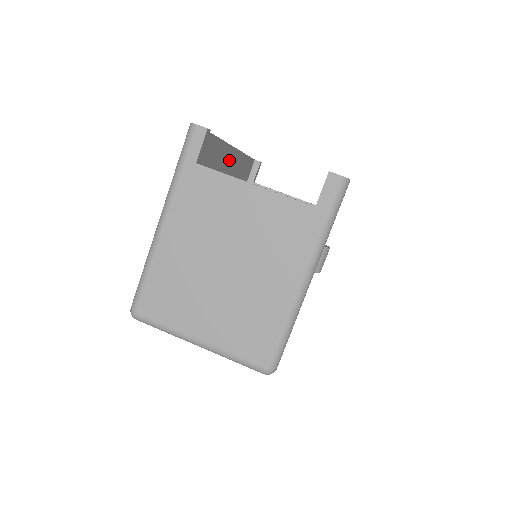
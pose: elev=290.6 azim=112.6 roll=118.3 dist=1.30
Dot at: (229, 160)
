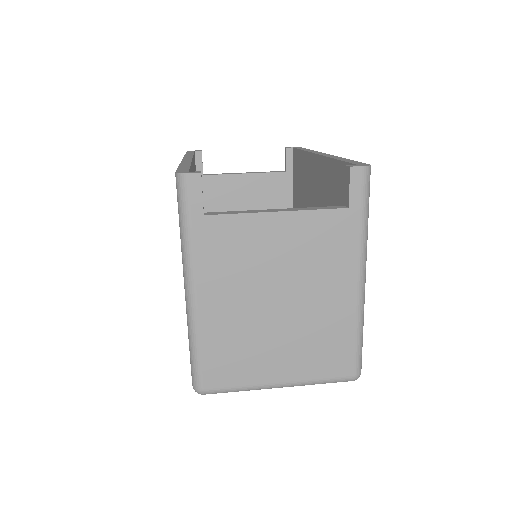
Dot at: occluded
